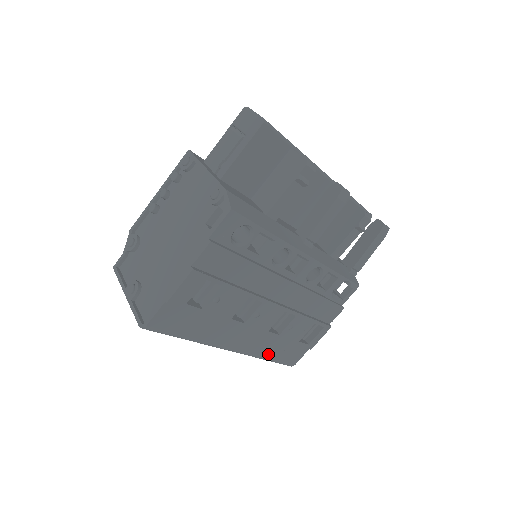
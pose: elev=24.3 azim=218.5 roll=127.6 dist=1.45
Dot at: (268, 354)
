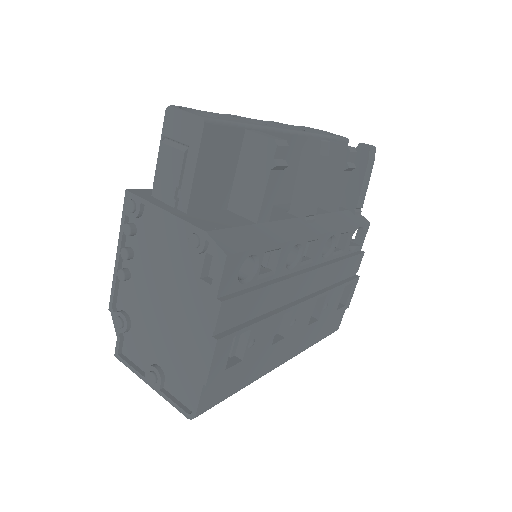
Dot at: (313, 340)
